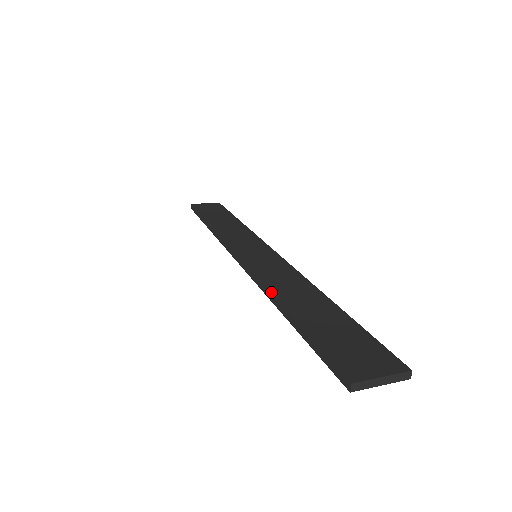
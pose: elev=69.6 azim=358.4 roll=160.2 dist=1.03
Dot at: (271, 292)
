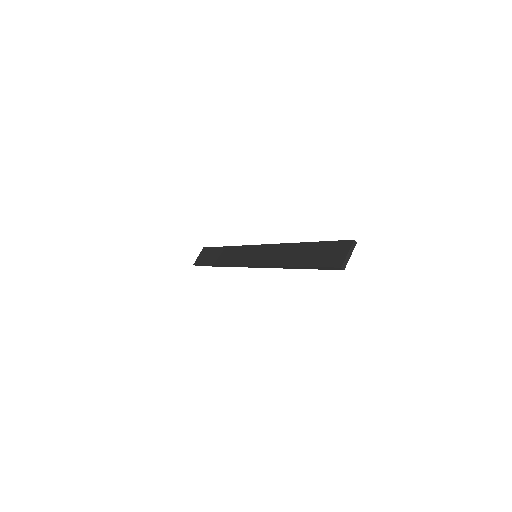
Dot at: (282, 266)
